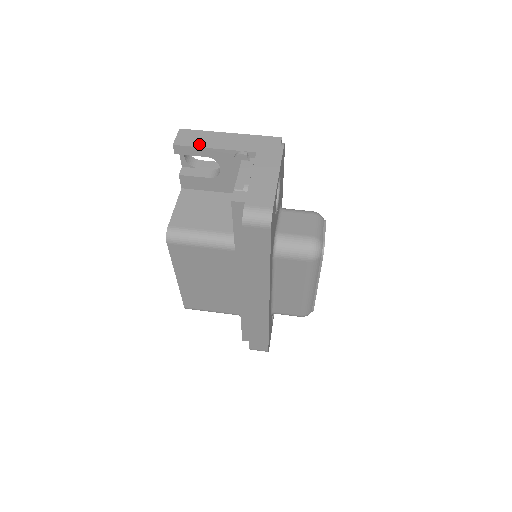
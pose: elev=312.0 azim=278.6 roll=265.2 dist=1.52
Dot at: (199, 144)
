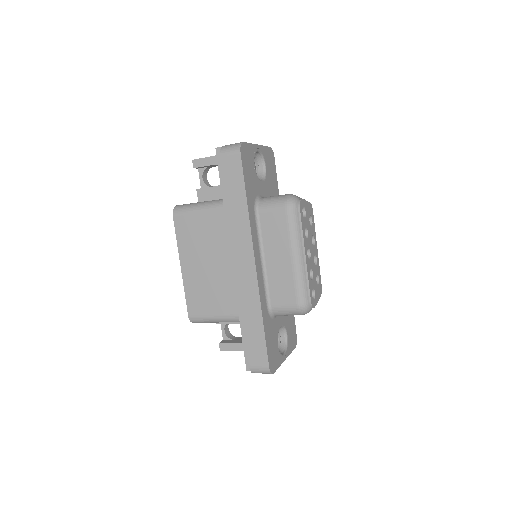
Dot at: (210, 157)
